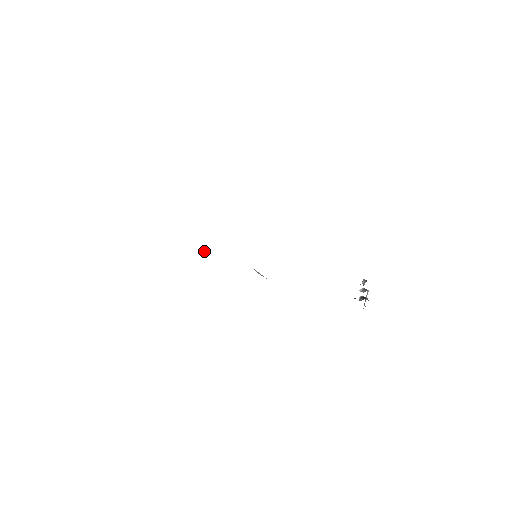
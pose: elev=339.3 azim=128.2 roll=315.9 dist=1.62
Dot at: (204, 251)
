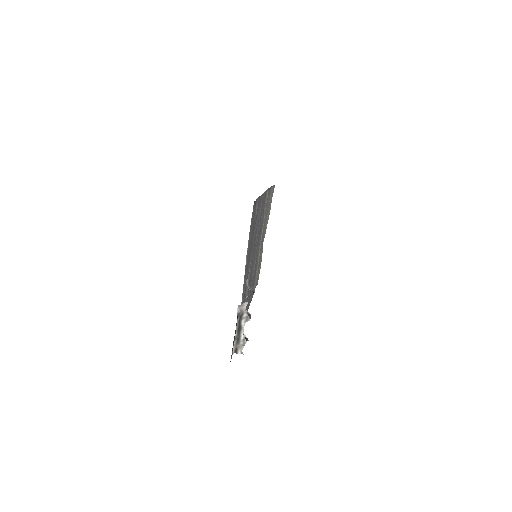
Dot at: (259, 270)
